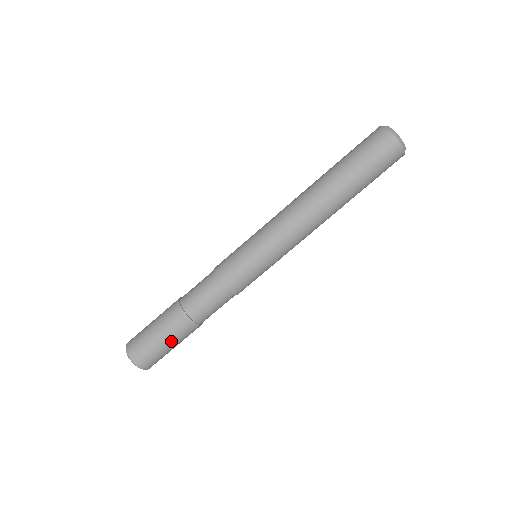
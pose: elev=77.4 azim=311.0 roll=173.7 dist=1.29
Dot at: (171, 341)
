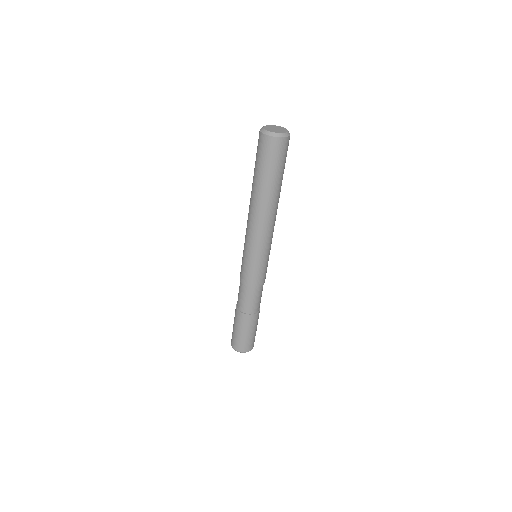
Dot at: occluded
